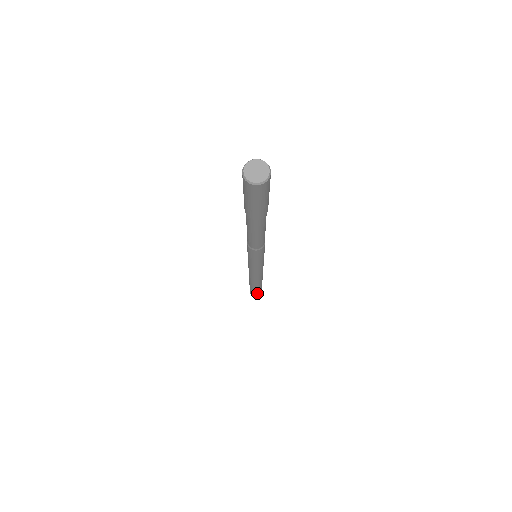
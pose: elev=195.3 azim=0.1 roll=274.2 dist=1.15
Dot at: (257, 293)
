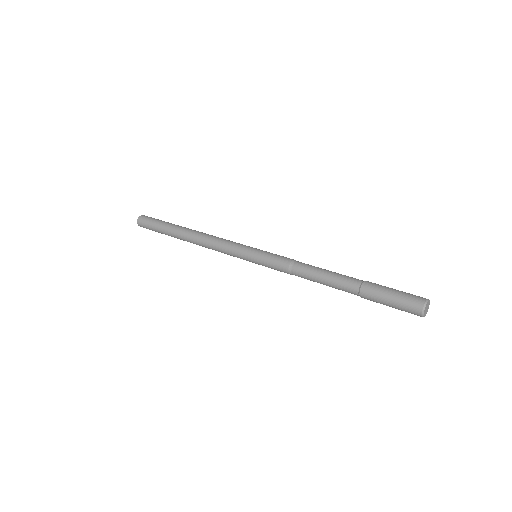
Dot at: occluded
